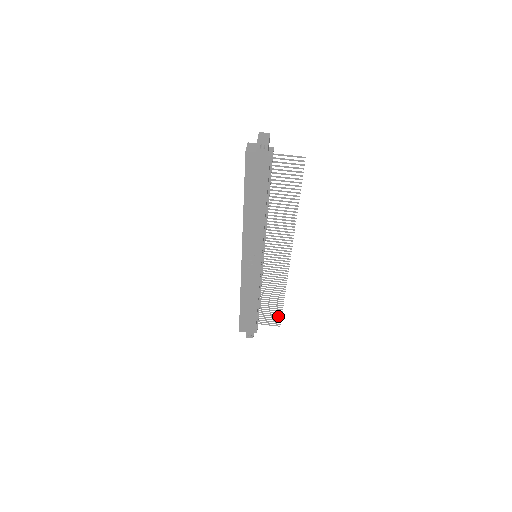
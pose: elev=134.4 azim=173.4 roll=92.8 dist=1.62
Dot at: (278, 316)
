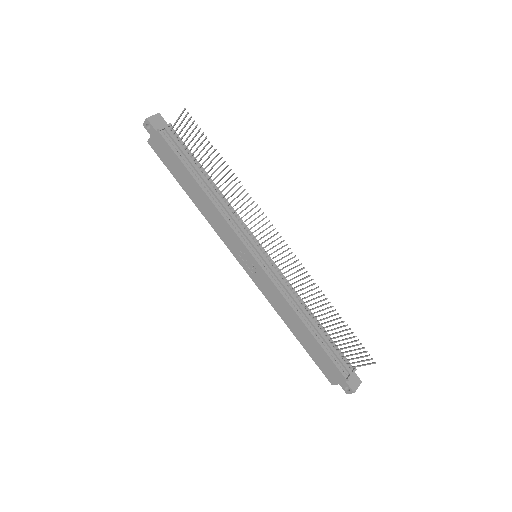
Dot at: (357, 344)
